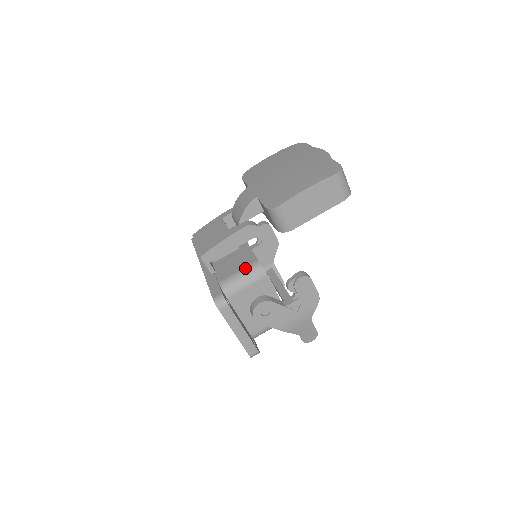
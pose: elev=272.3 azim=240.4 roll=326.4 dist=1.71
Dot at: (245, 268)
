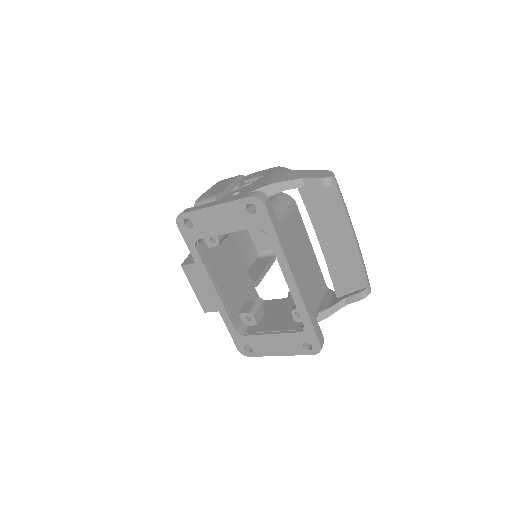
Dot at: occluded
